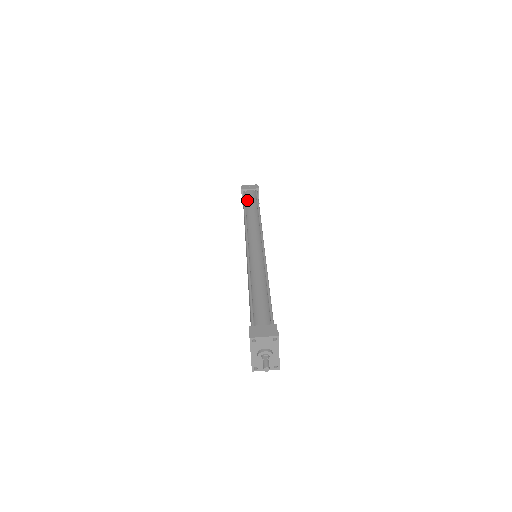
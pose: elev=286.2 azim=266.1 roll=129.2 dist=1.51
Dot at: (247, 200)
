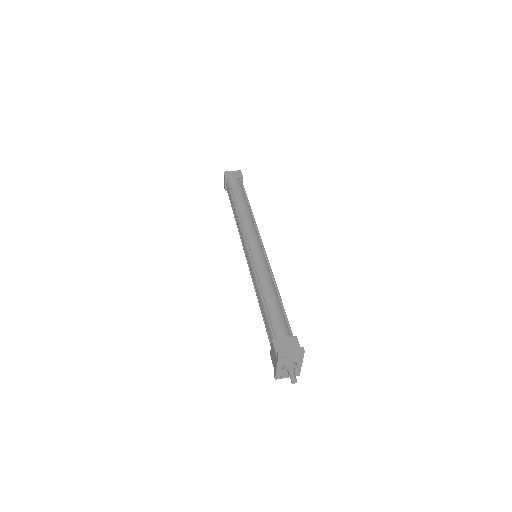
Dot at: (234, 190)
